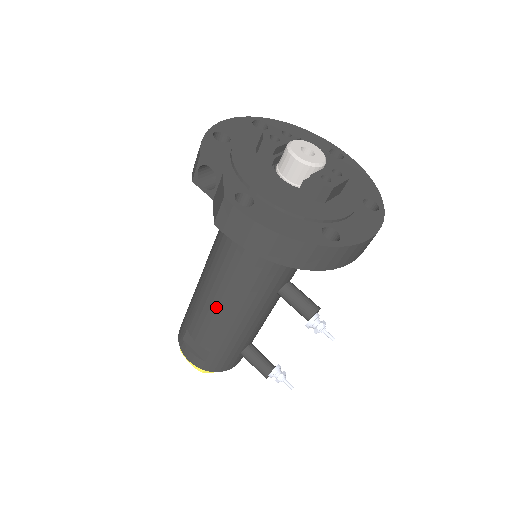
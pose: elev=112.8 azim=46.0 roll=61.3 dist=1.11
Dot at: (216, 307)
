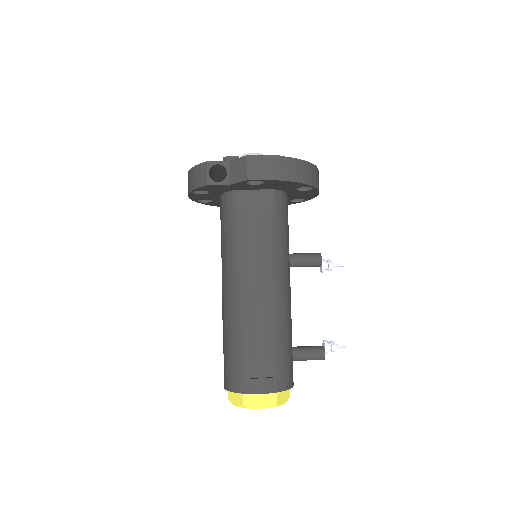
Dot at: (261, 295)
